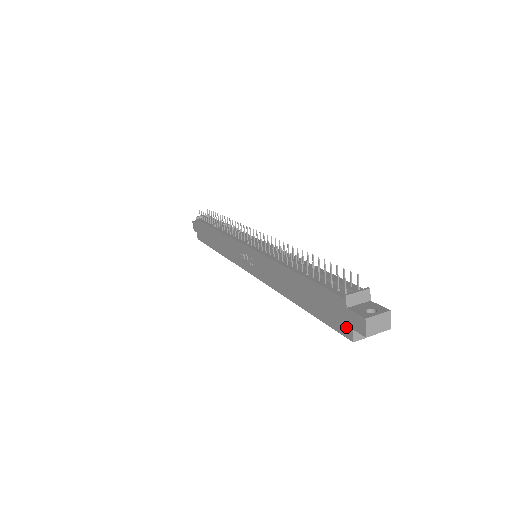
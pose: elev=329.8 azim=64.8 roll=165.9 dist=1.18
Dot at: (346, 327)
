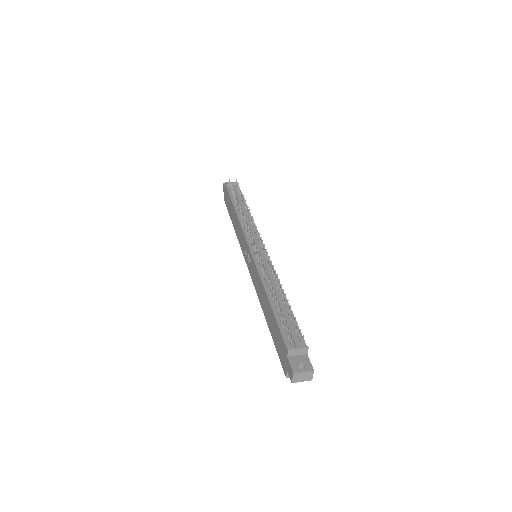
Dot at: (285, 366)
